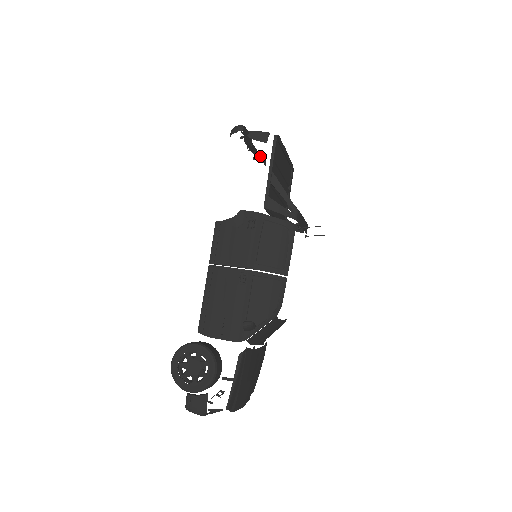
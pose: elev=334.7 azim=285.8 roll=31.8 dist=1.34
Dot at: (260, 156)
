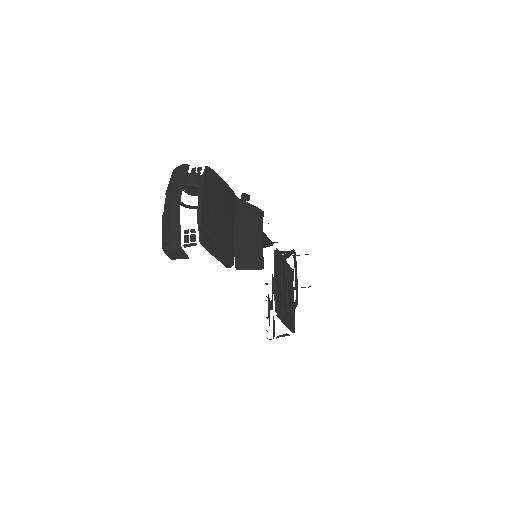
Dot at: (273, 318)
